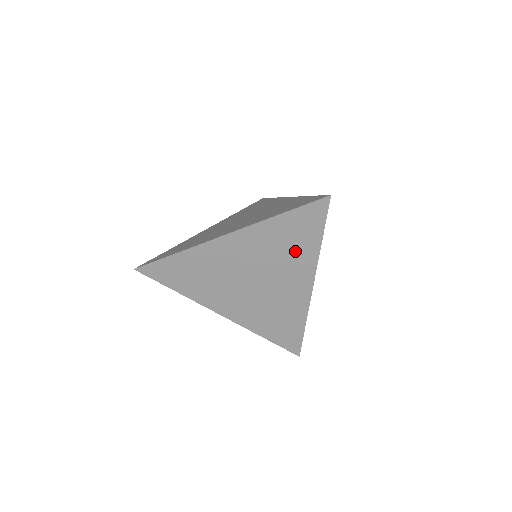
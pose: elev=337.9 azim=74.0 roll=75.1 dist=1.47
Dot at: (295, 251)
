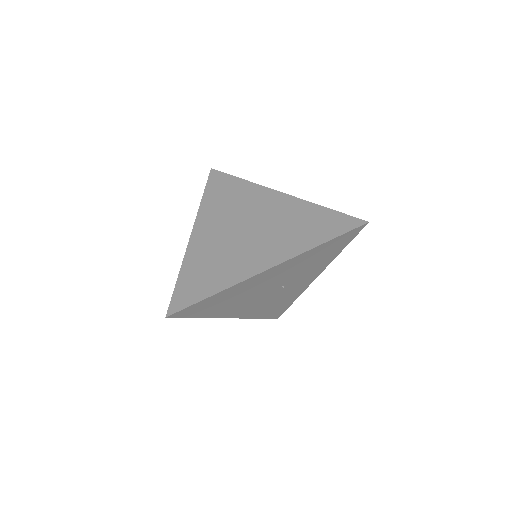
Dot at: (319, 262)
